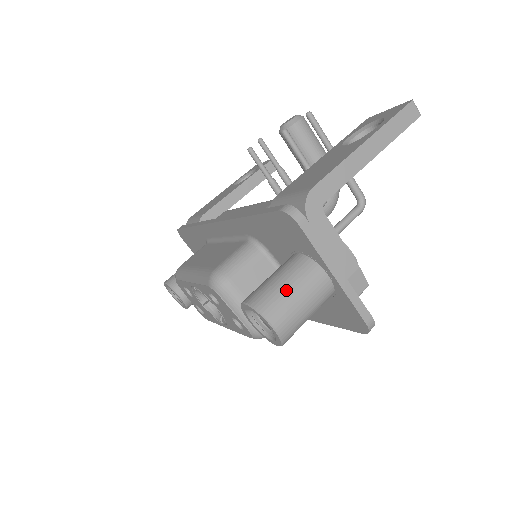
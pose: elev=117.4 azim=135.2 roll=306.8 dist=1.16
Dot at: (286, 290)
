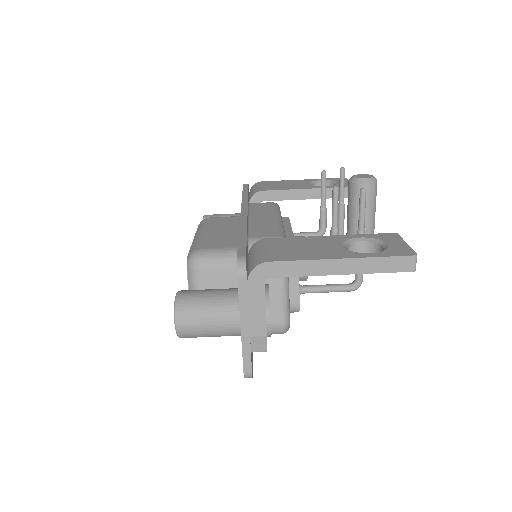
Dot at: (203, 309)
